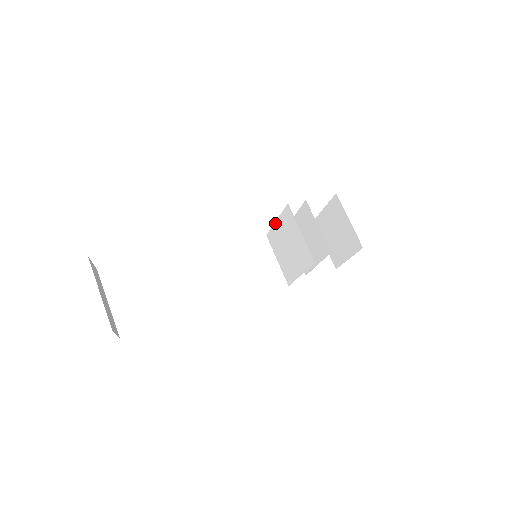
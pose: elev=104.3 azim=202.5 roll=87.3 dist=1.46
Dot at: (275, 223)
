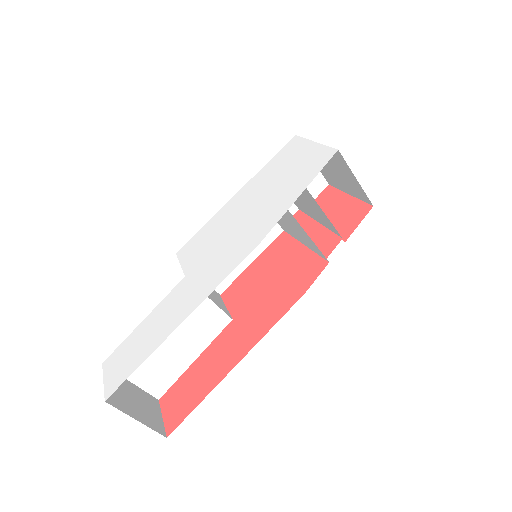
Dot at: (263, 195)
